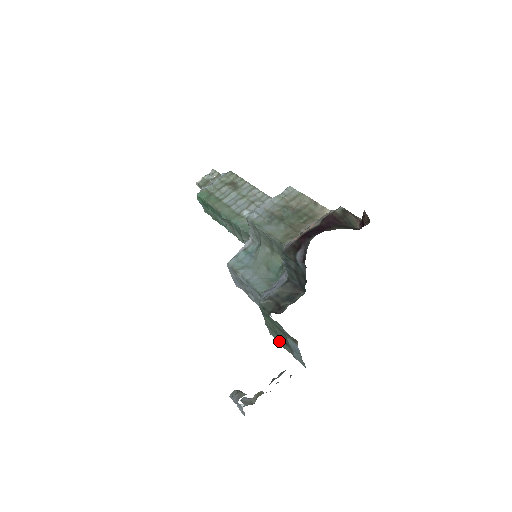
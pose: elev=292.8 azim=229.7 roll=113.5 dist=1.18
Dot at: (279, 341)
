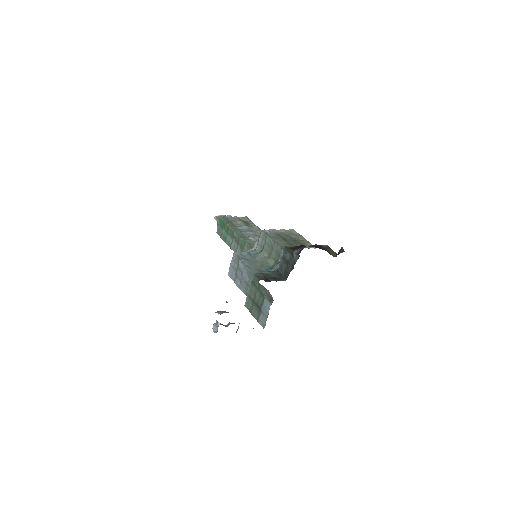
Dot at: (251, 310)
